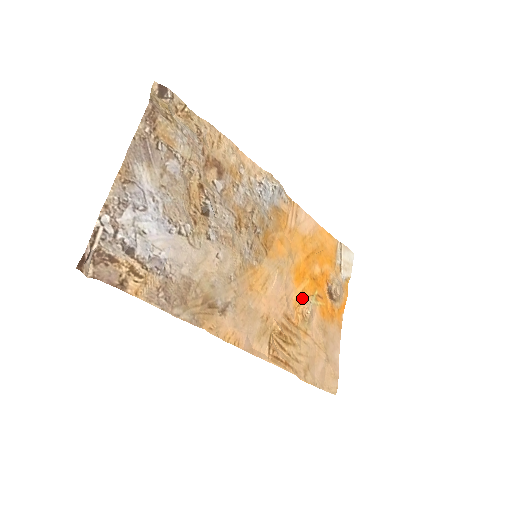
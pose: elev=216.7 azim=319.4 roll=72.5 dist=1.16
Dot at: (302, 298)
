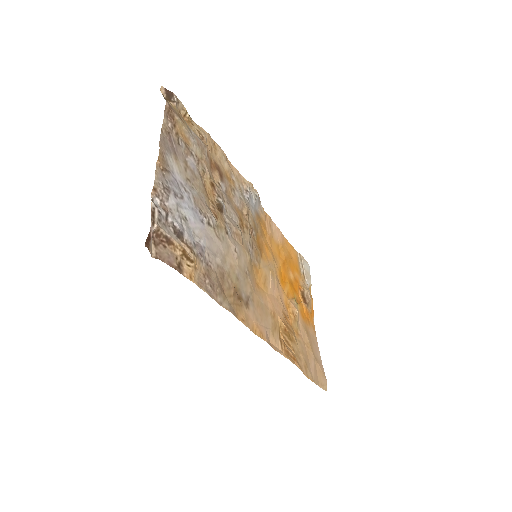
Dot at: (289, 300)
